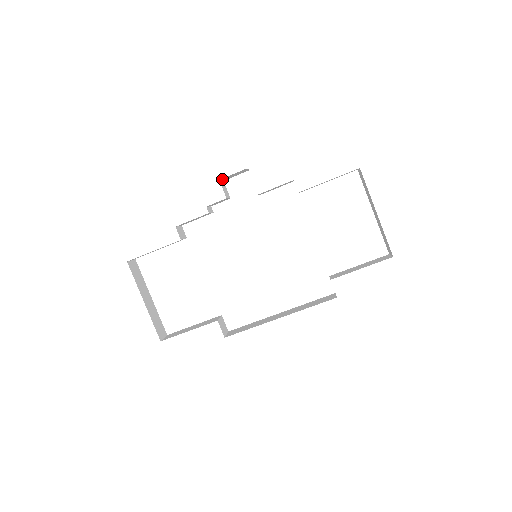
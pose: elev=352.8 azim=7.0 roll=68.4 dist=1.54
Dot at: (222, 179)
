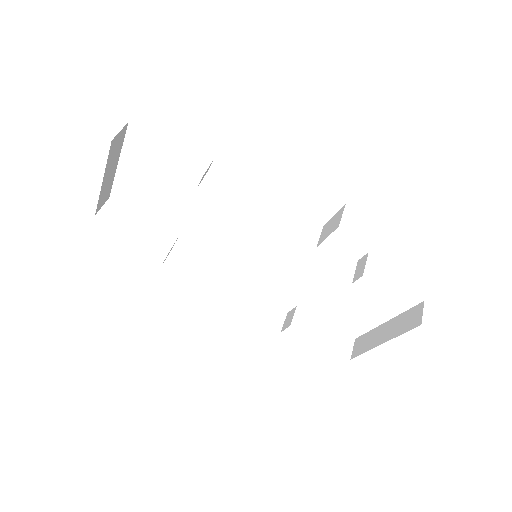
Dot at: occluded
